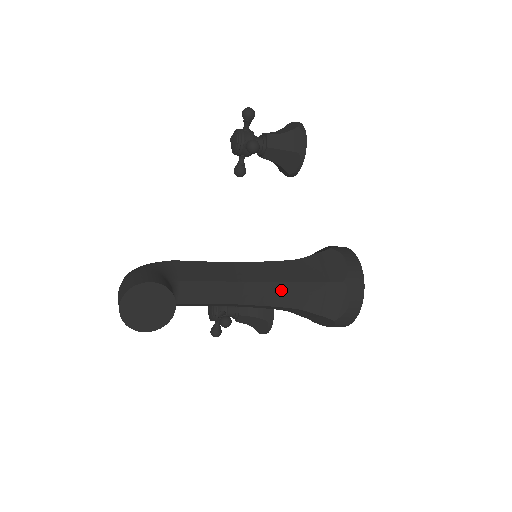
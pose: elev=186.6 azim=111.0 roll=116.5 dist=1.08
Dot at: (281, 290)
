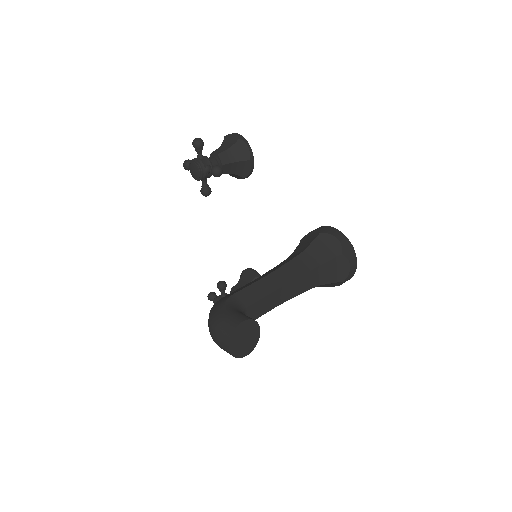
Dot at: (305, 279)
